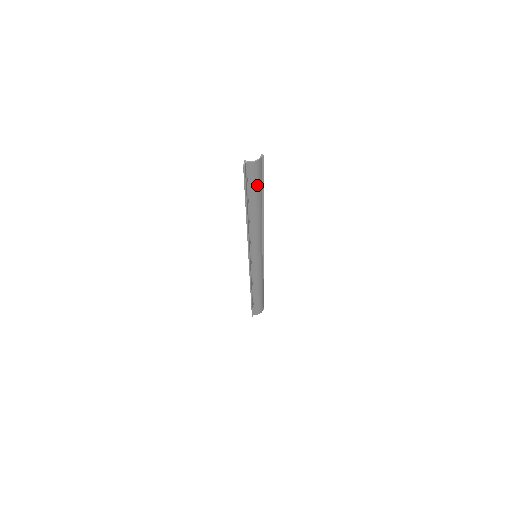
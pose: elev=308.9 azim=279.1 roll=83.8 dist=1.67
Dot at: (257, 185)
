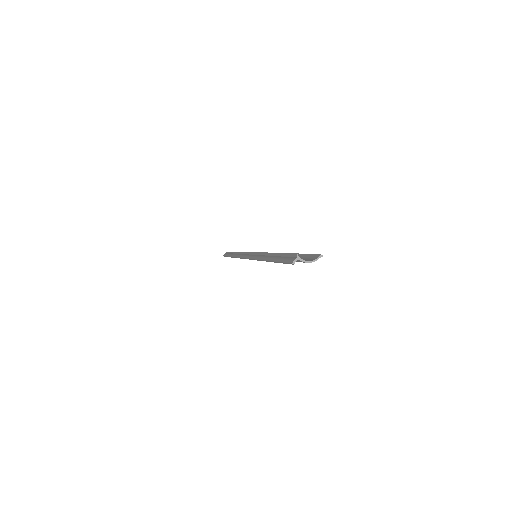
Dot at: occluded
